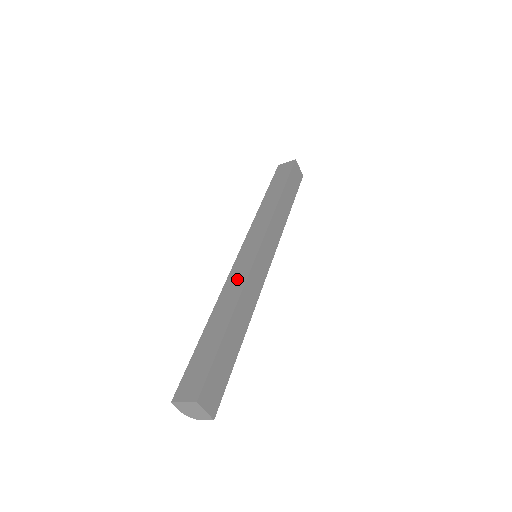
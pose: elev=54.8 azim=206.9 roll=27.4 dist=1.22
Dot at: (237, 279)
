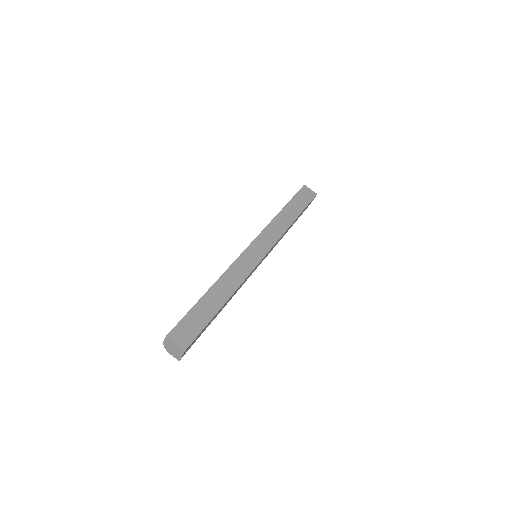
Dot at: (241, 270)
